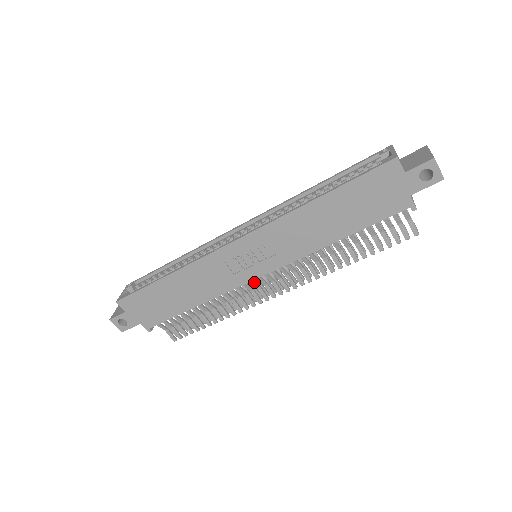
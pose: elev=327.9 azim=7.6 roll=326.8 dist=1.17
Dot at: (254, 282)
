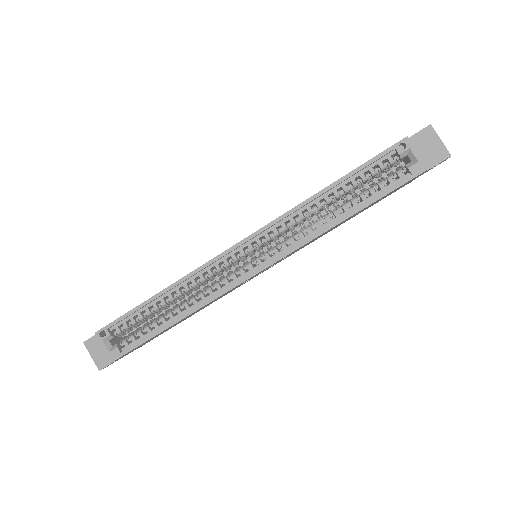
Dot at: occluded
